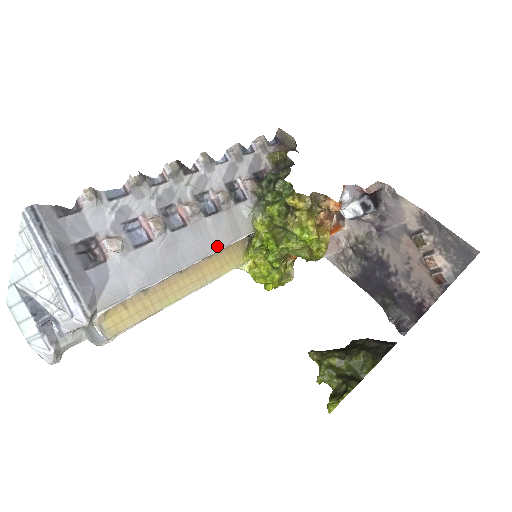
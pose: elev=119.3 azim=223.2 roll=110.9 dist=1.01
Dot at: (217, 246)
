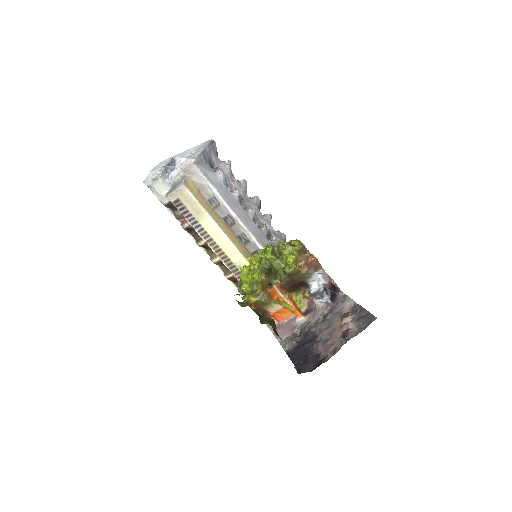
Dot at: (247, 227)
